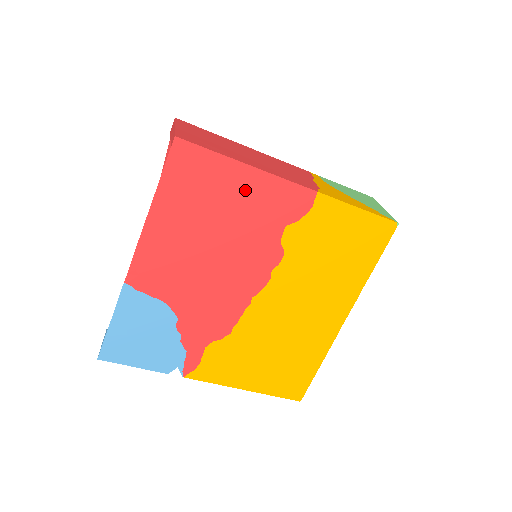
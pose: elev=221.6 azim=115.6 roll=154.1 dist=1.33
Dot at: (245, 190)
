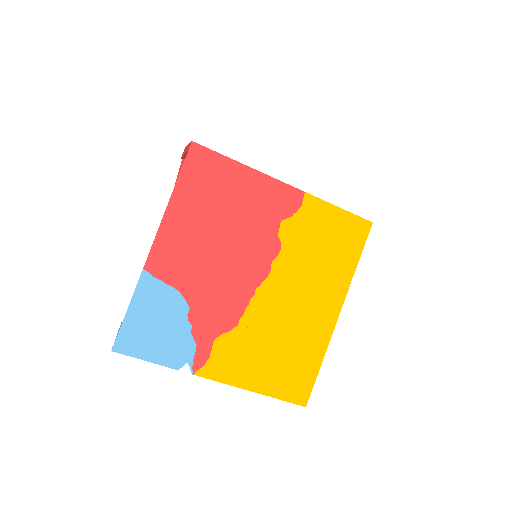
Dot at: (247, 188)
